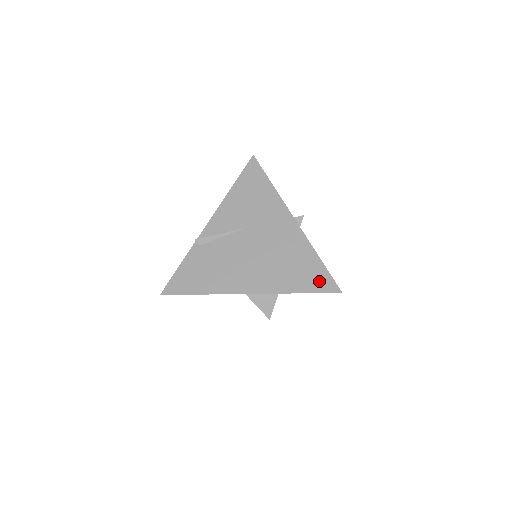
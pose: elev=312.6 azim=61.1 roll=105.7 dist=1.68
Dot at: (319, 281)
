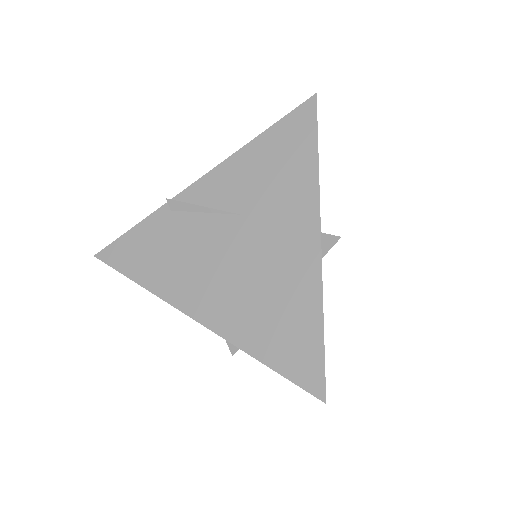
Dot at: (301, 362)
